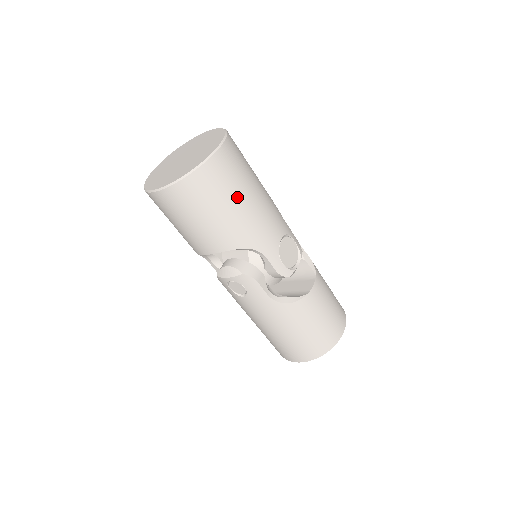
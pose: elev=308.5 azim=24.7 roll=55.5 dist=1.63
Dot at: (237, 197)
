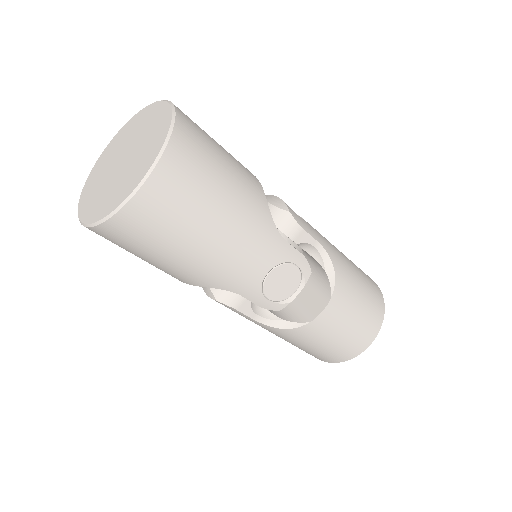
Dot at: (182, 243)
